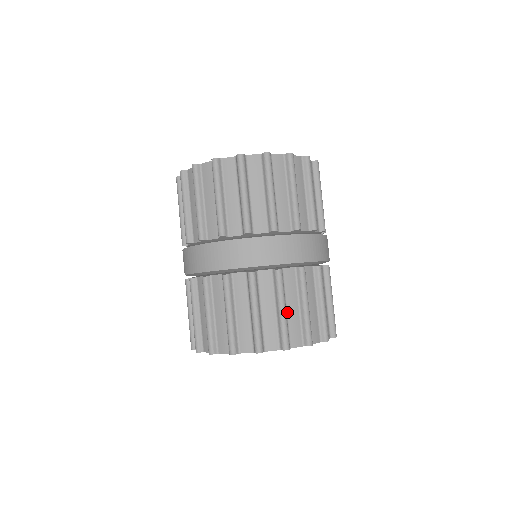
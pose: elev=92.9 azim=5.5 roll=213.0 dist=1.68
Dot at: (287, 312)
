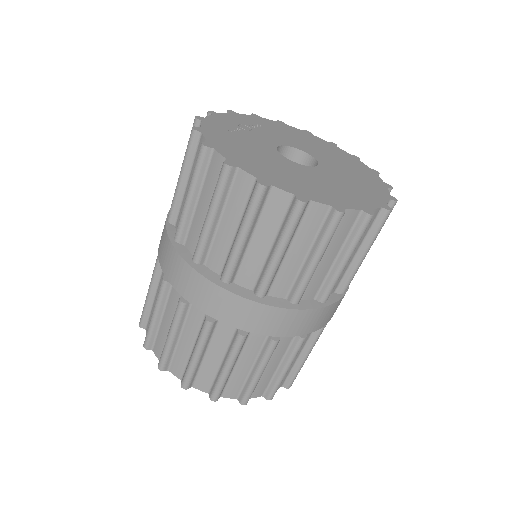
Dot at: occluded
